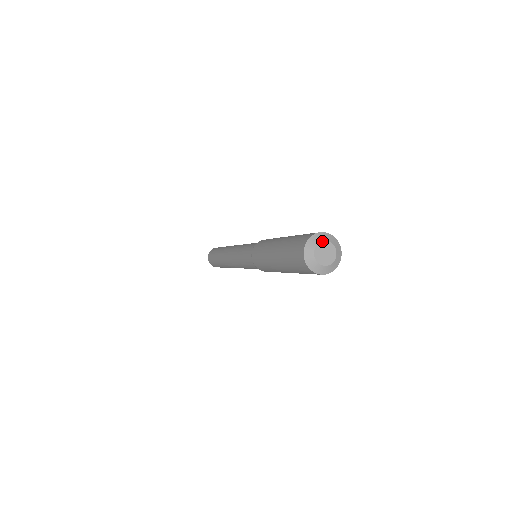
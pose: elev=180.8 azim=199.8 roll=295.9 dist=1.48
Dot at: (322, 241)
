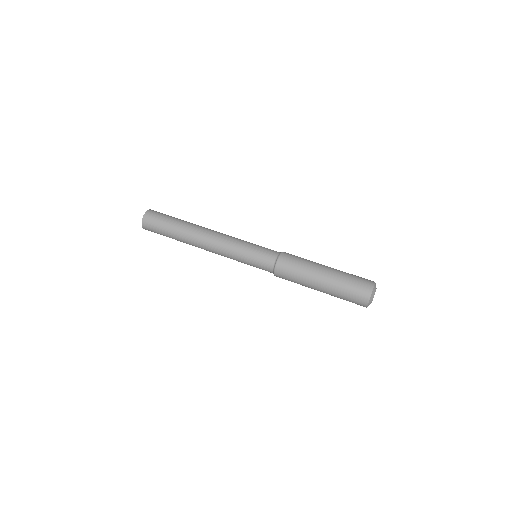
Dot at: occluded
